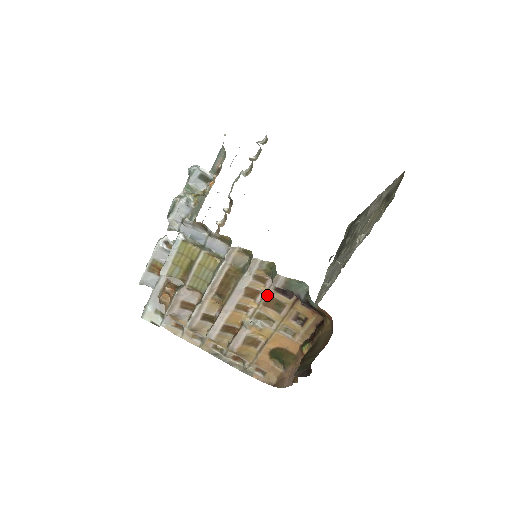
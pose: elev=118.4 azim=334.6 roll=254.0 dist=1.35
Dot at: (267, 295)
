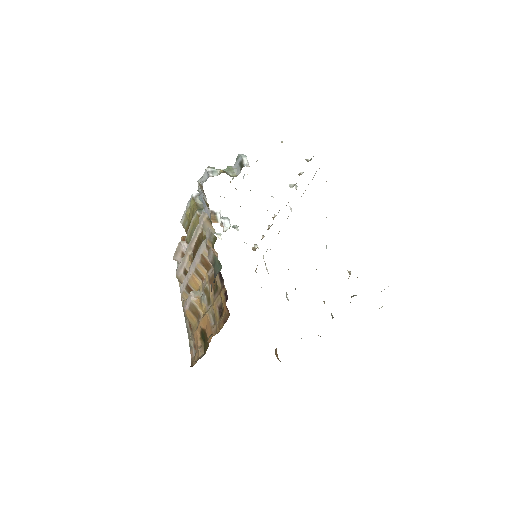
Dot at: (213, 272)
